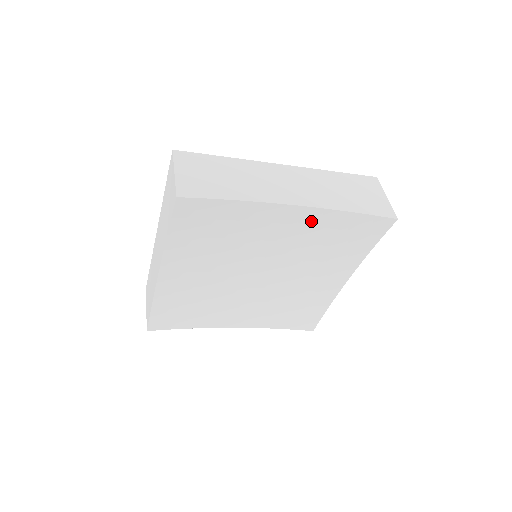
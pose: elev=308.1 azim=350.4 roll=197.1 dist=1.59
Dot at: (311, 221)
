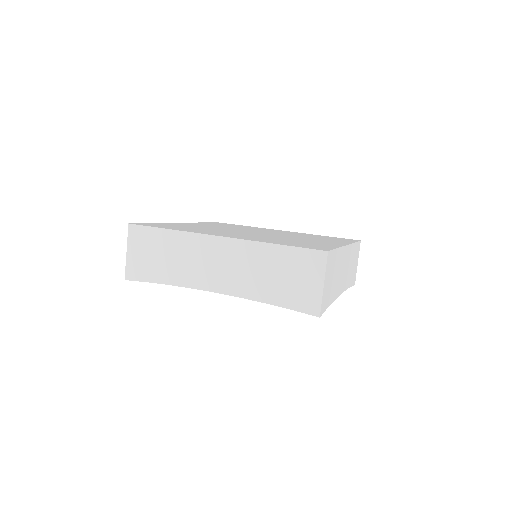
Dot at: occluded
